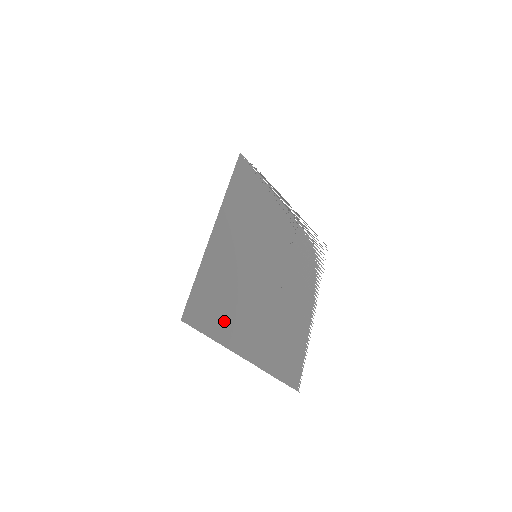
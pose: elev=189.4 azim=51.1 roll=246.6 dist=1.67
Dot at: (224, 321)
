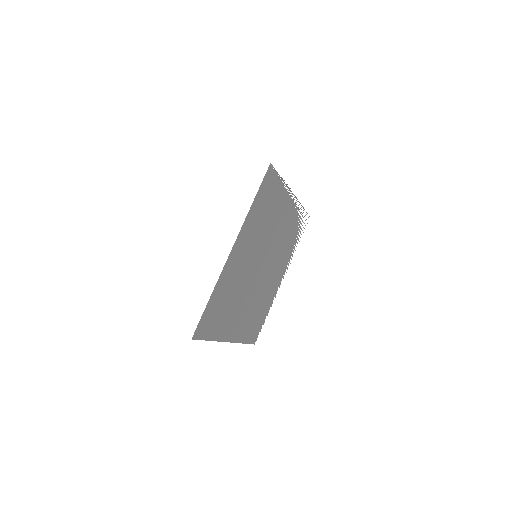
Dot at: (220, 322)
